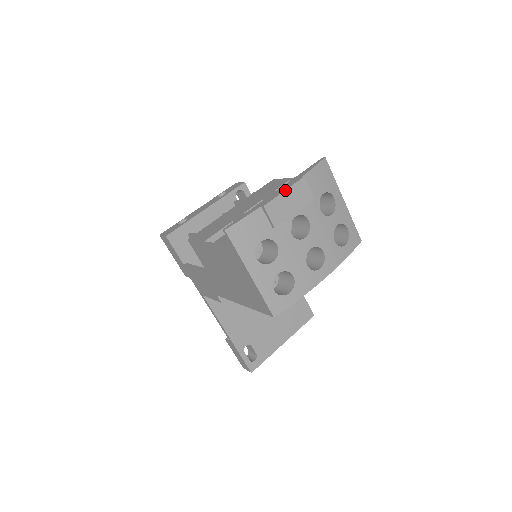
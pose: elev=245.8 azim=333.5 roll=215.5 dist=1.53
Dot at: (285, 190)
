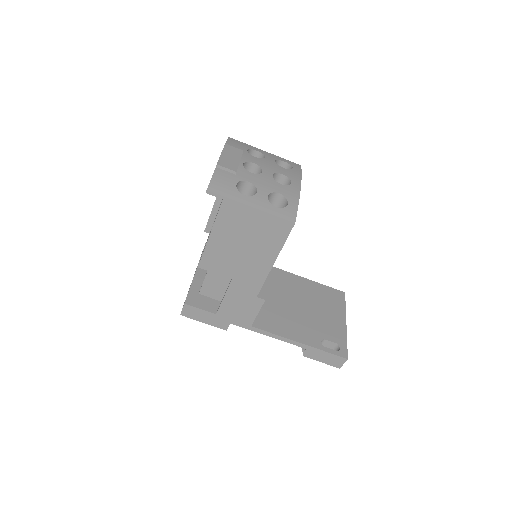
Dot at: (221, 153)
